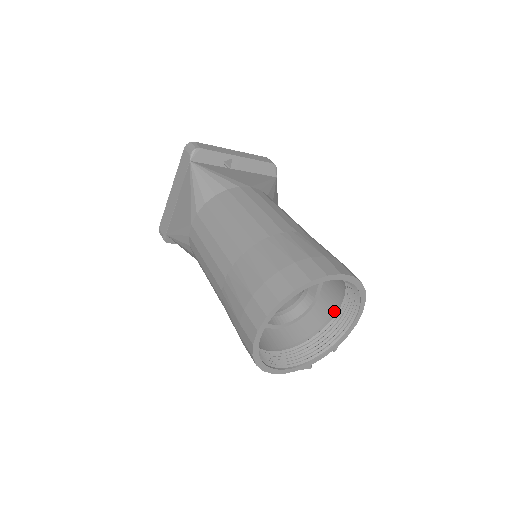
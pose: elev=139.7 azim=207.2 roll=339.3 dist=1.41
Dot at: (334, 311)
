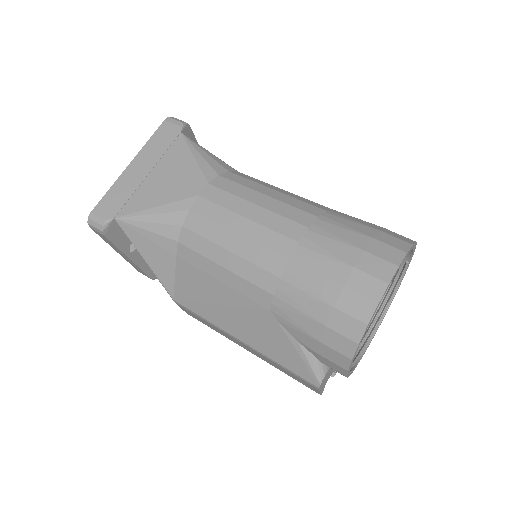
Dot at: occluded
